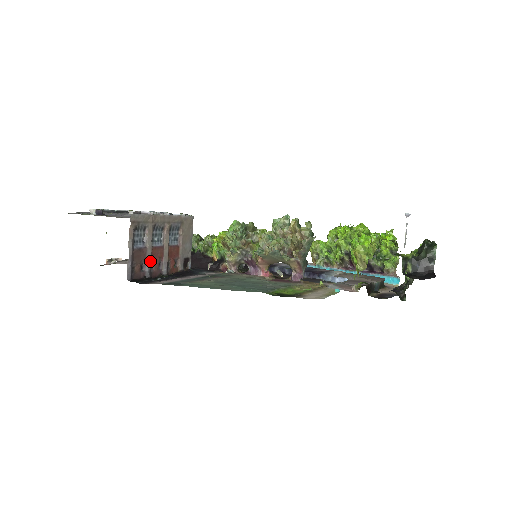
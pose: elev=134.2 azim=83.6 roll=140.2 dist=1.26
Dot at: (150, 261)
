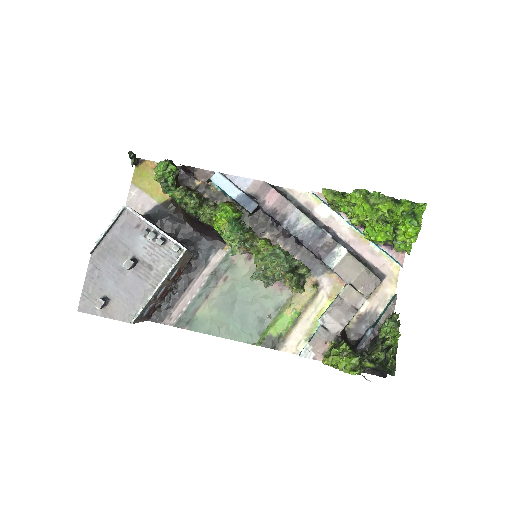
Dot at: (159, 301)
